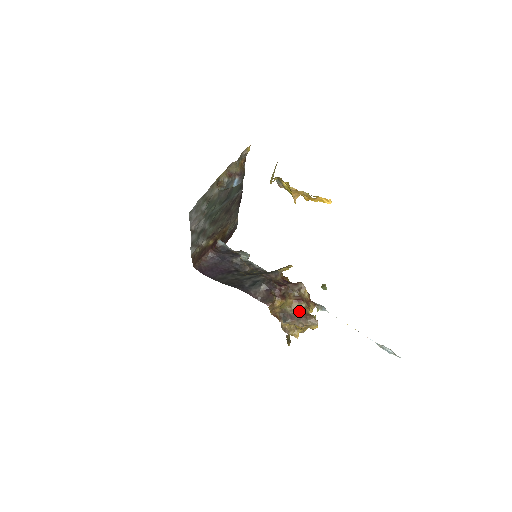
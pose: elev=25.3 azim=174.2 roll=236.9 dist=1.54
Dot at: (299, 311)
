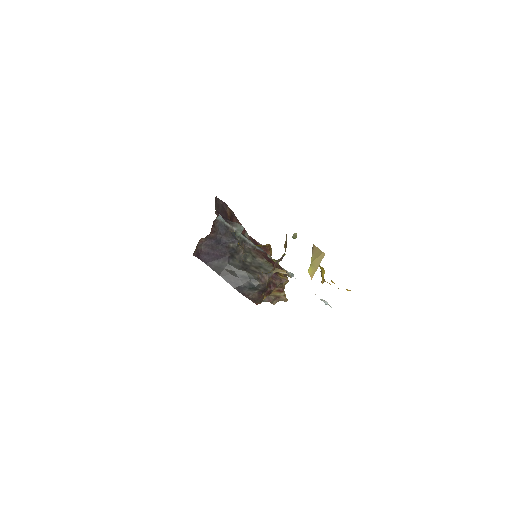
Dot at: (277, 296)
